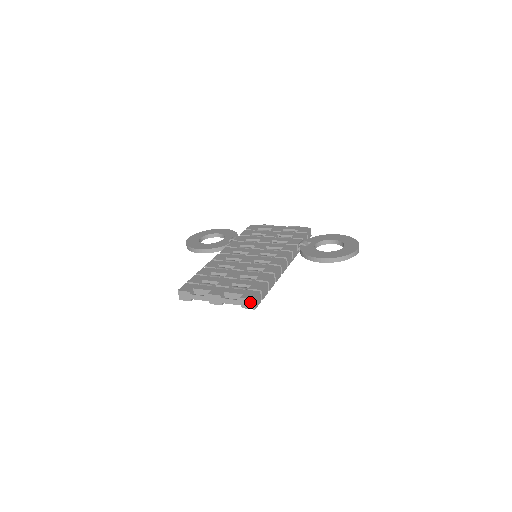
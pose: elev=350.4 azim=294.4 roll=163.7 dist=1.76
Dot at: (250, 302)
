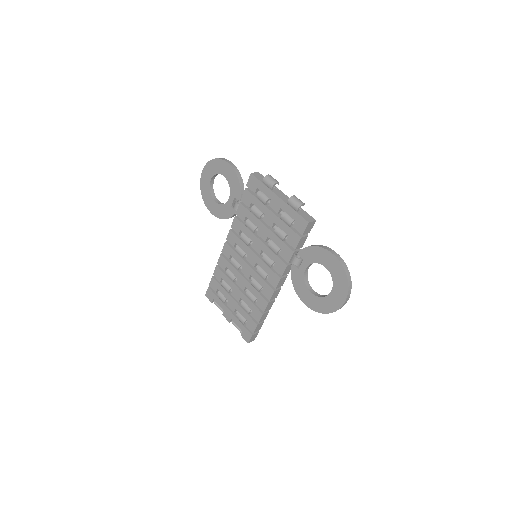
Dot at: occluded
